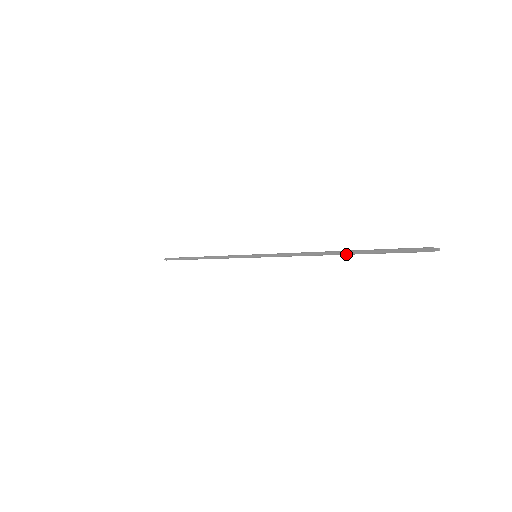
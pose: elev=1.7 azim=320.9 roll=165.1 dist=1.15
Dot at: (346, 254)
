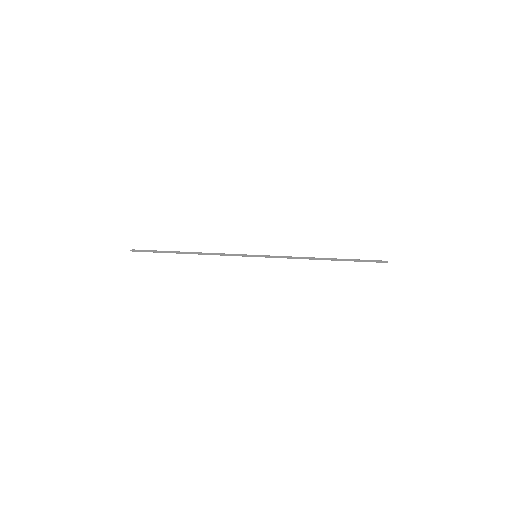
Dot at: (334, 260)
